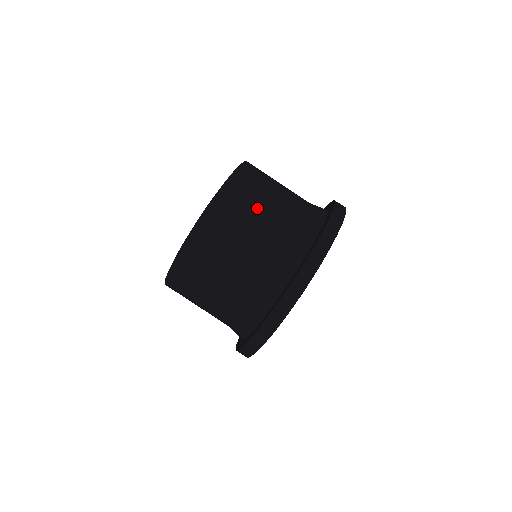
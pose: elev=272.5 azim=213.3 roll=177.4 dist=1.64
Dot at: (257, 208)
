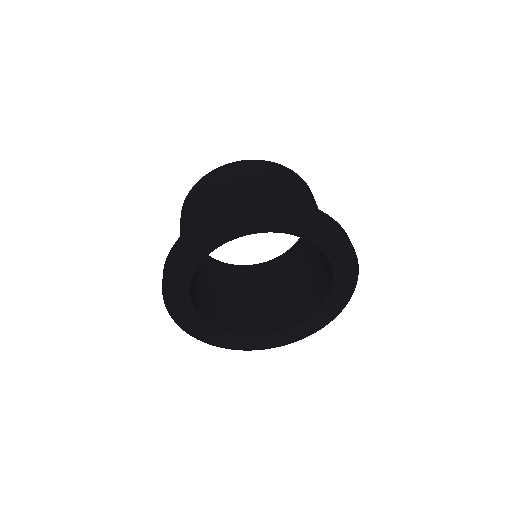
Dot at: (283, 182)
